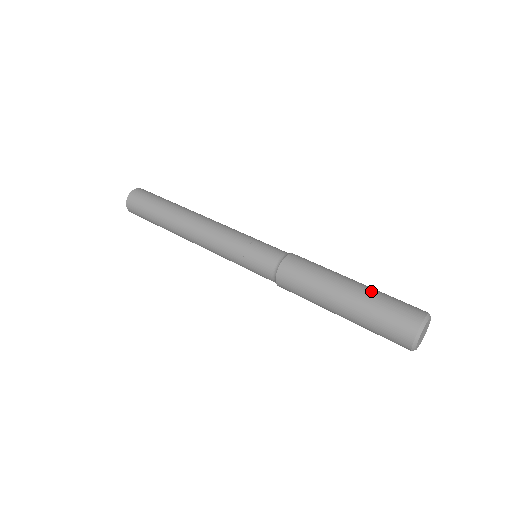
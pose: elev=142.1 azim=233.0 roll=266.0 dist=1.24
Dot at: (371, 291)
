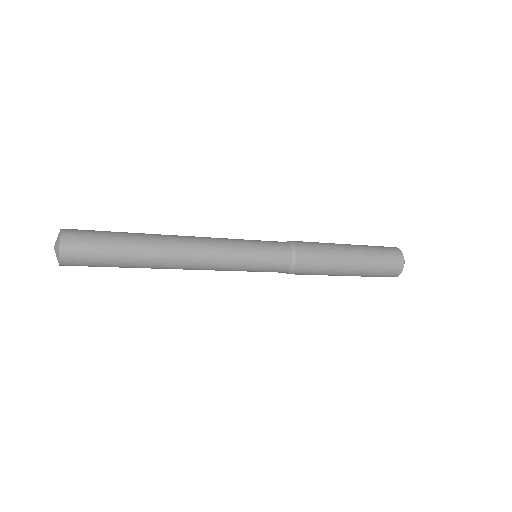
Dot at: (360, 245)
